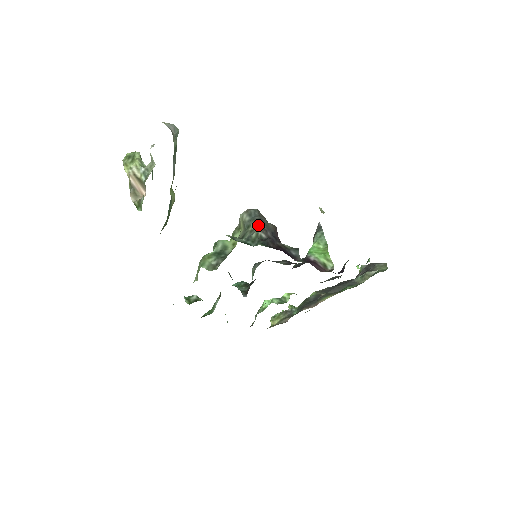
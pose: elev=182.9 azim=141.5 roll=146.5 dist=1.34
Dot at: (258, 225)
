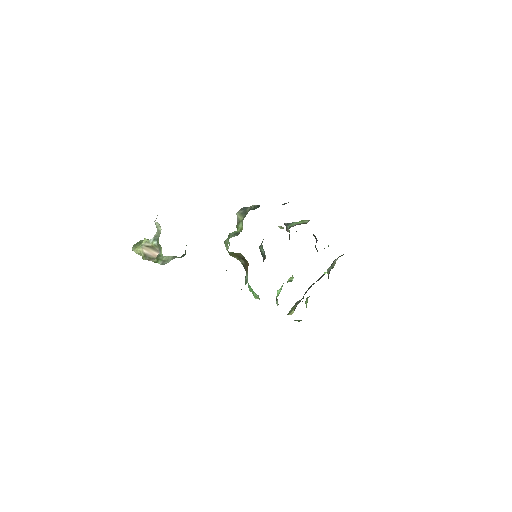
Dot at: (252, 205)
